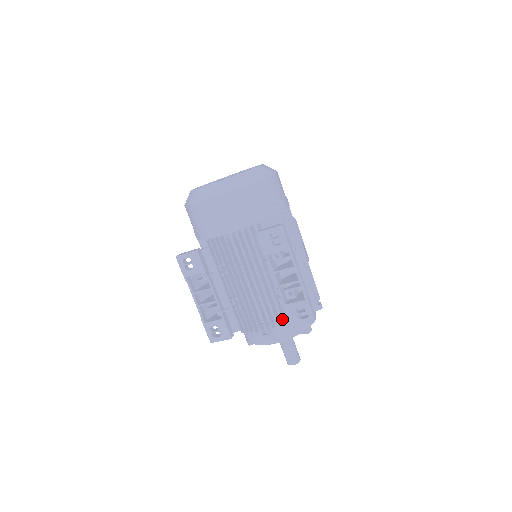
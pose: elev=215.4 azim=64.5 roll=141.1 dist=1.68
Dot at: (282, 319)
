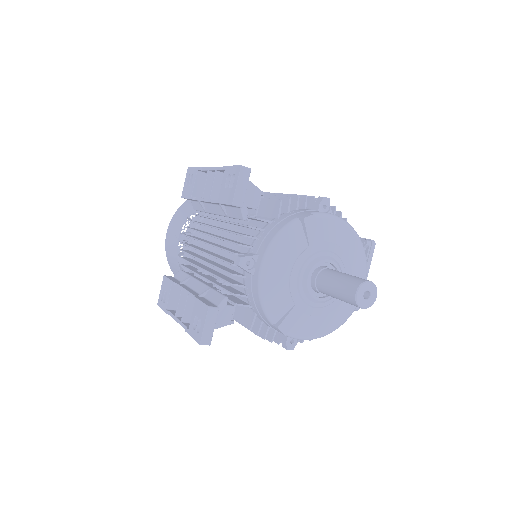
Dot at: occluded
